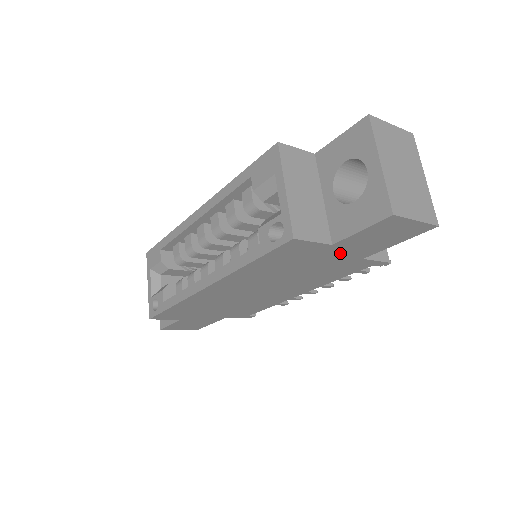
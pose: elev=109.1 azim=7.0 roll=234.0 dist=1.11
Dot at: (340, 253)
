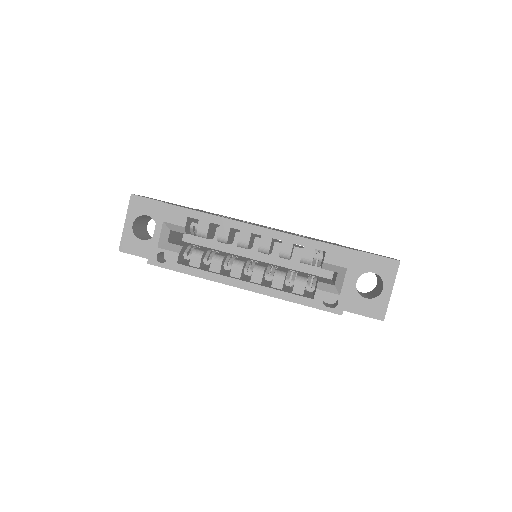
Dot at: occluded
